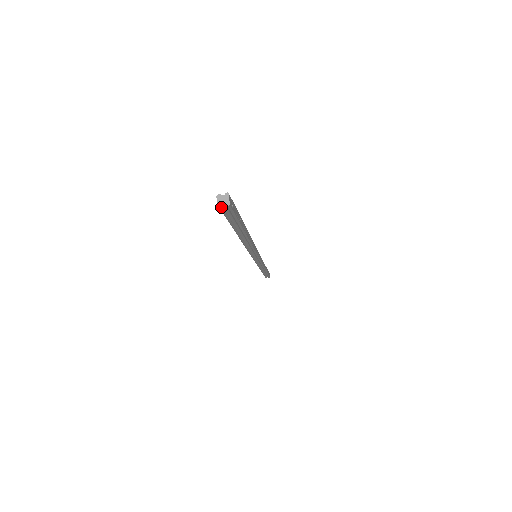
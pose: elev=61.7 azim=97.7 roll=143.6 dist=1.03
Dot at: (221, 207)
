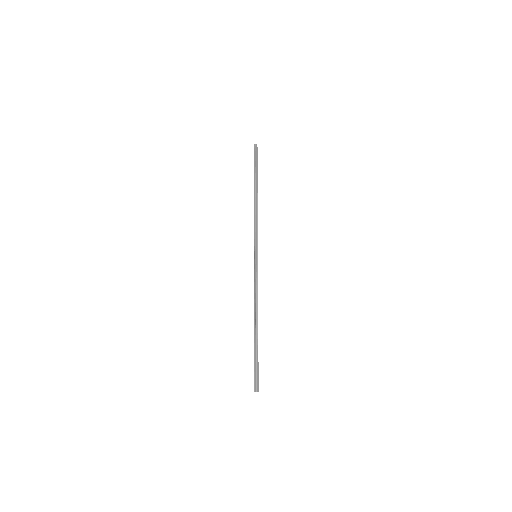
Dot at: (255, 391)
